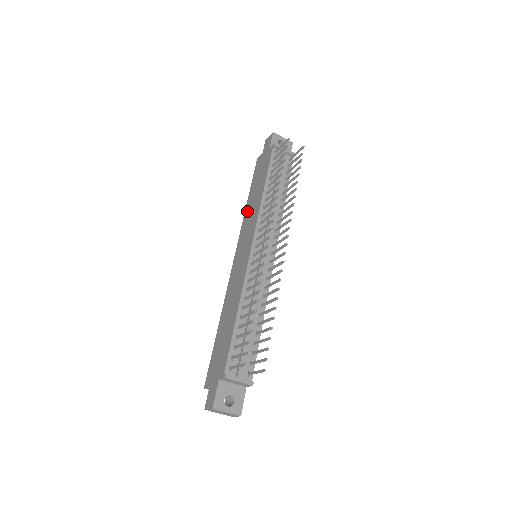
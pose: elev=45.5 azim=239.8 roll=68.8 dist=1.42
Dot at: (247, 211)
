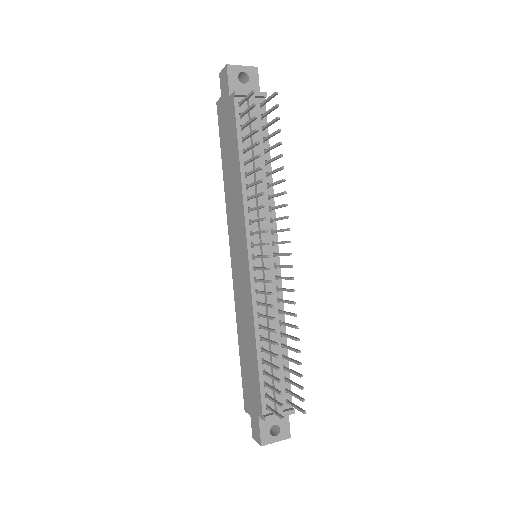
Dot at: (227, 192)
